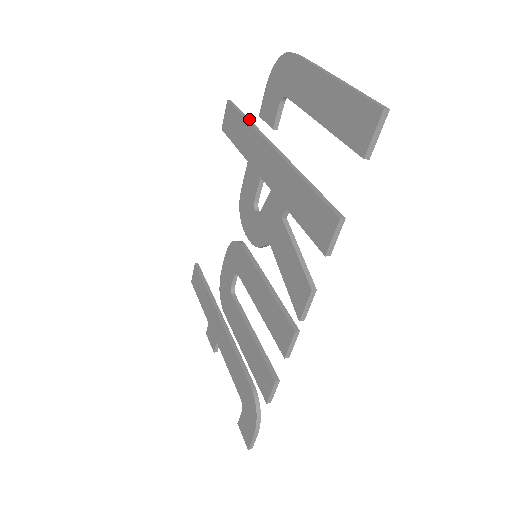
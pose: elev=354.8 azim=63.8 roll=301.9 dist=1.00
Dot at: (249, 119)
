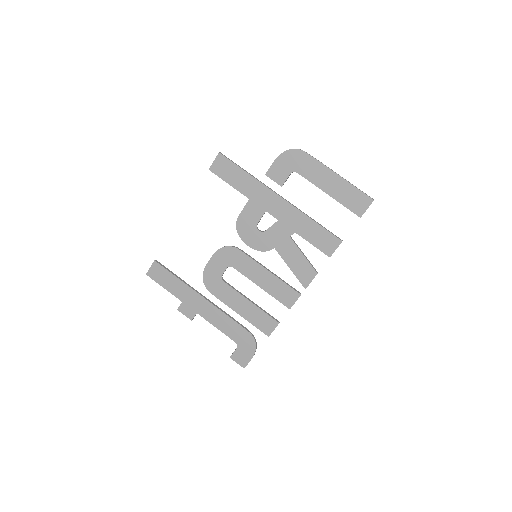
Dot at: (247, 172)
